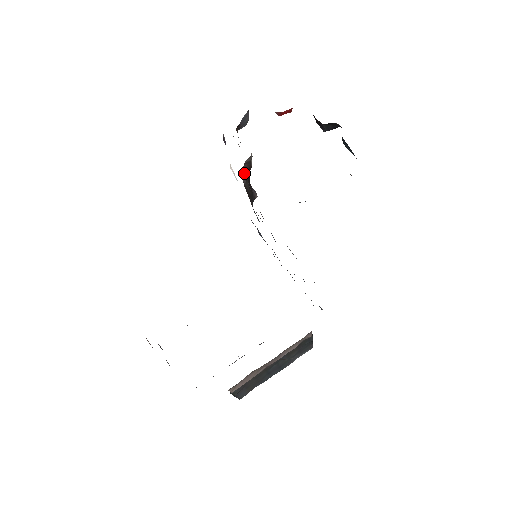
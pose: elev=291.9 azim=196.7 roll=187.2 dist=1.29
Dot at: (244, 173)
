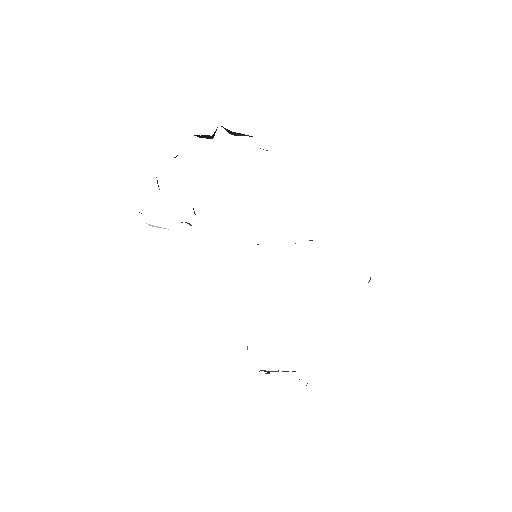
Dot at: occluded
